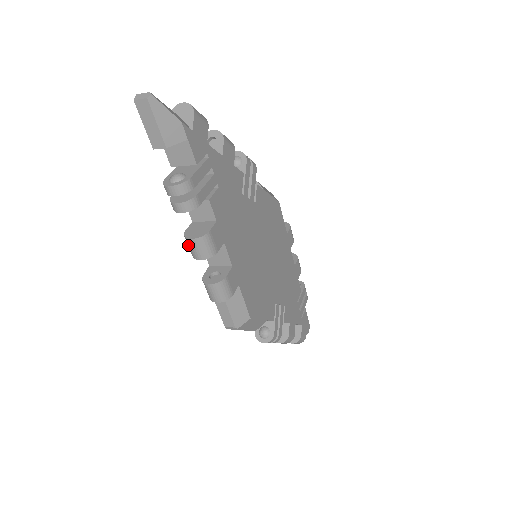
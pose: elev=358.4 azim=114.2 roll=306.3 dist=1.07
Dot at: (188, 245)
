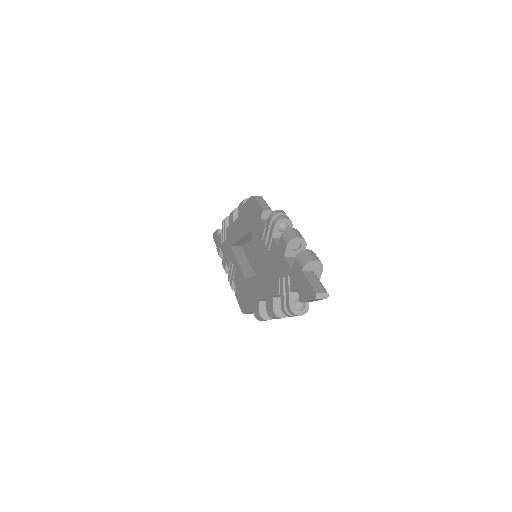
Dot at: (274, 316)
